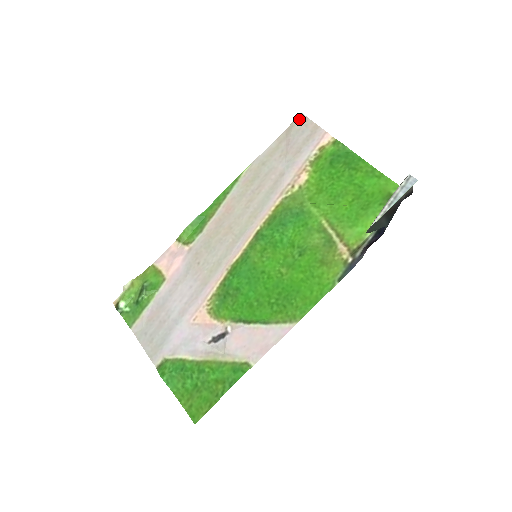
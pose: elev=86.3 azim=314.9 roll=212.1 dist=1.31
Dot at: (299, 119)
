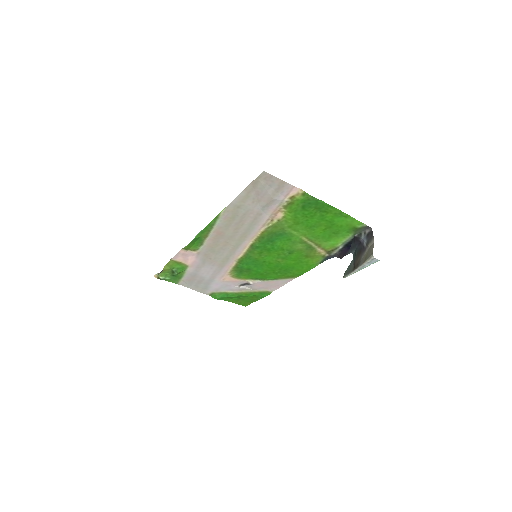
Dot at: (263, 176)
